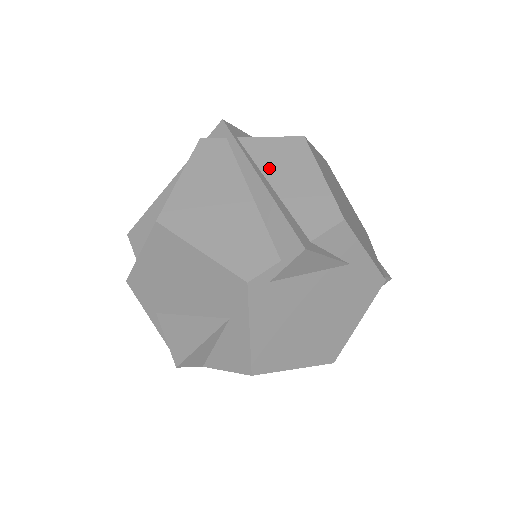
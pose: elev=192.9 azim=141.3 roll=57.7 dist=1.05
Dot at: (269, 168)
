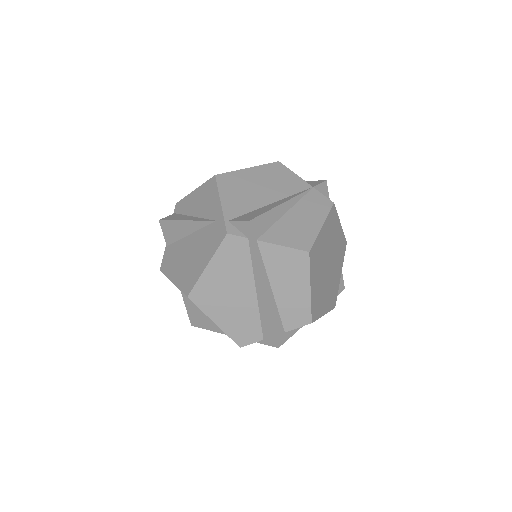
Dot at: (274, 274)
